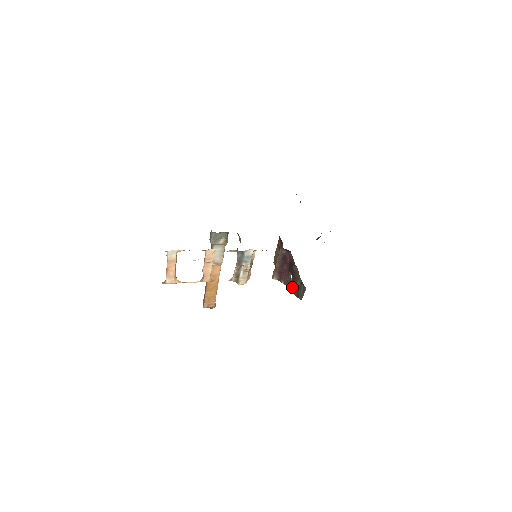
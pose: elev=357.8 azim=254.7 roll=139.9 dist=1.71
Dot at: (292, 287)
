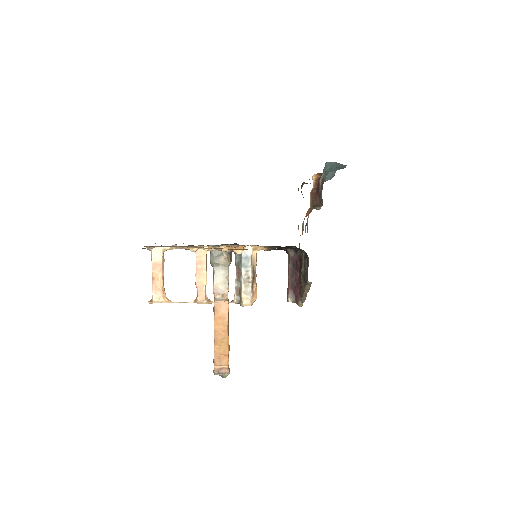
Dot at: occluded
